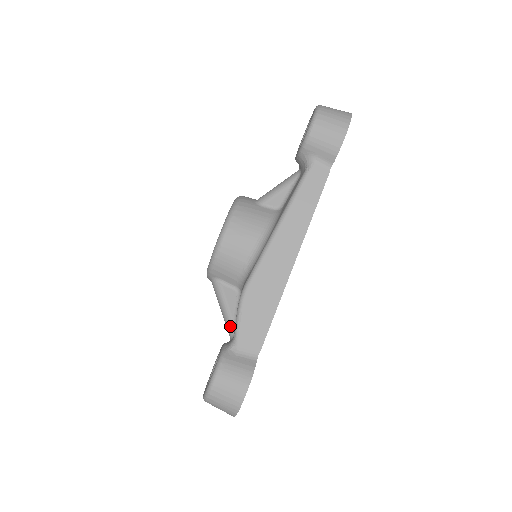
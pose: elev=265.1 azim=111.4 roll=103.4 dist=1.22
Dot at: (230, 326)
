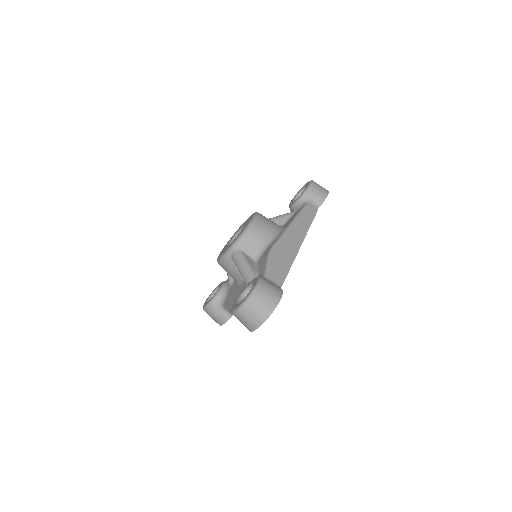
Dot at: (252, 275)
